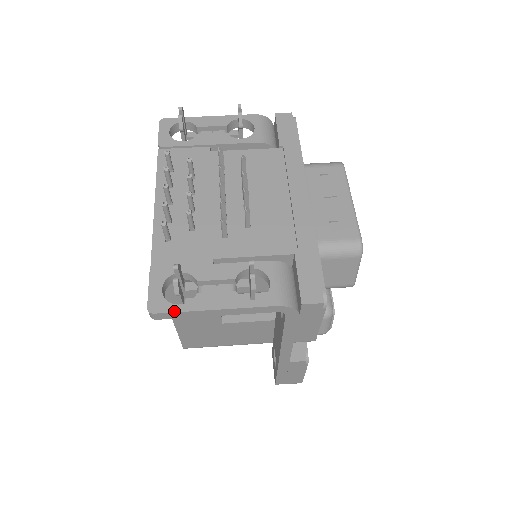
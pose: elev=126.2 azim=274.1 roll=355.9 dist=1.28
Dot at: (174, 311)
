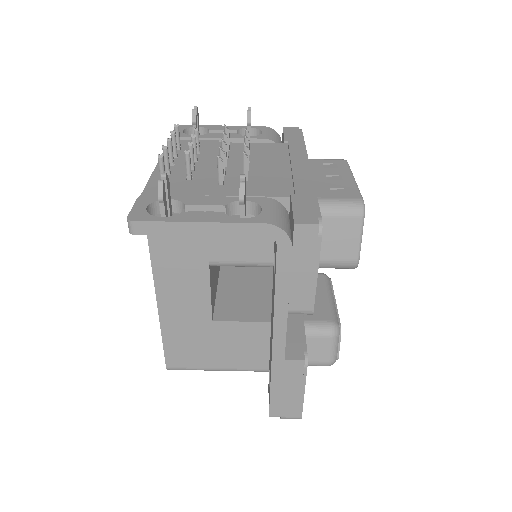
Dot at: (155, 220)
